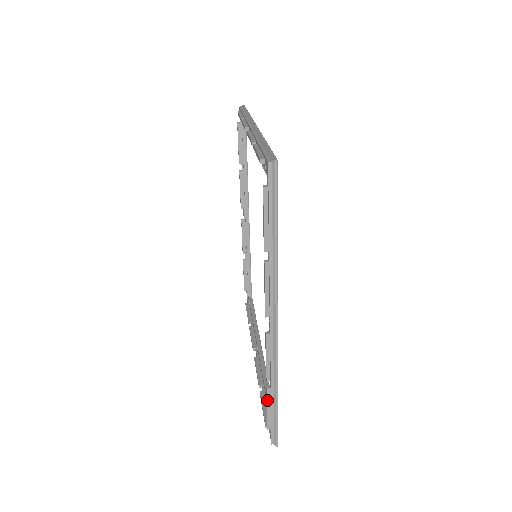
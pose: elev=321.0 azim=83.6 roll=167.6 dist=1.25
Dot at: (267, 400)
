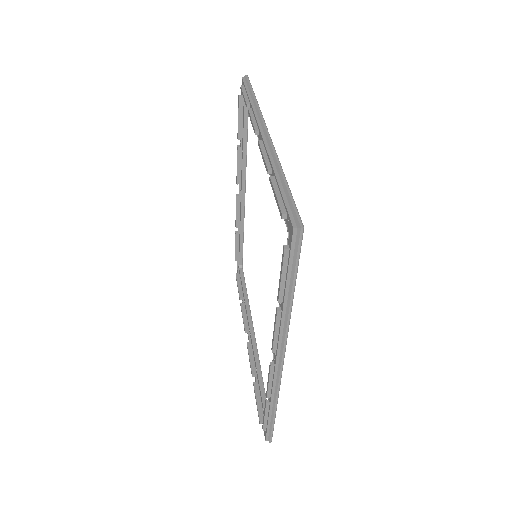
Dot at: (265, 411)
